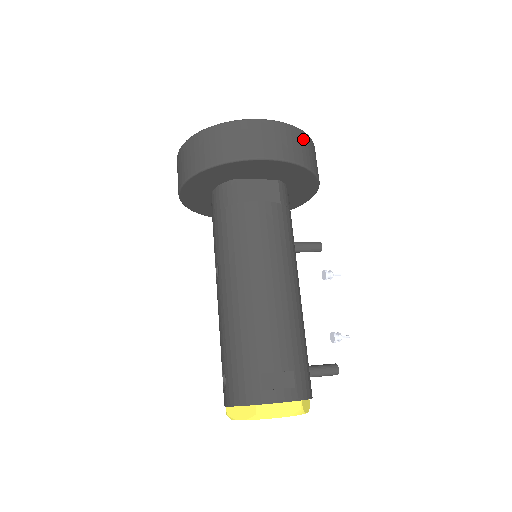
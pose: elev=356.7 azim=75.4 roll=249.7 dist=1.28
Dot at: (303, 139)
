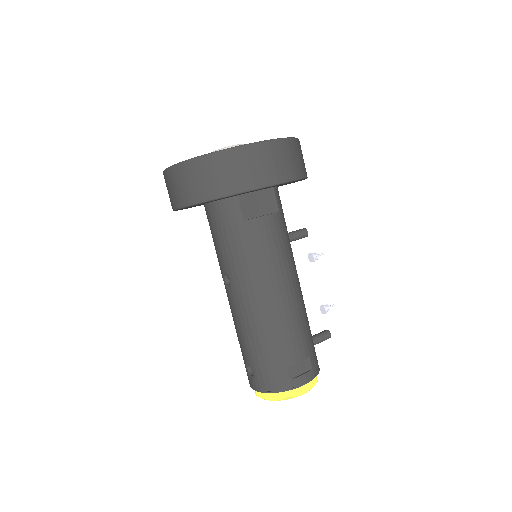
Dot at: (297, 148)
